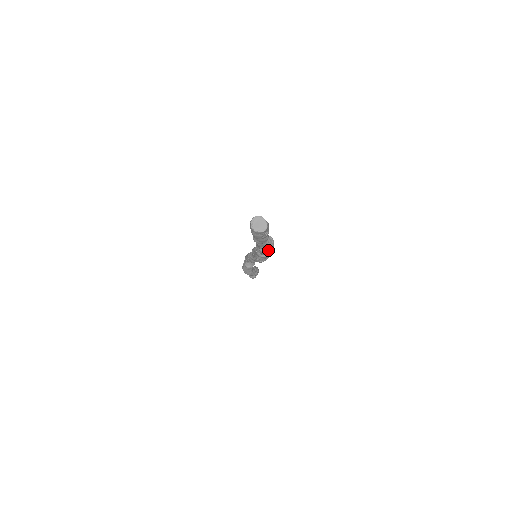
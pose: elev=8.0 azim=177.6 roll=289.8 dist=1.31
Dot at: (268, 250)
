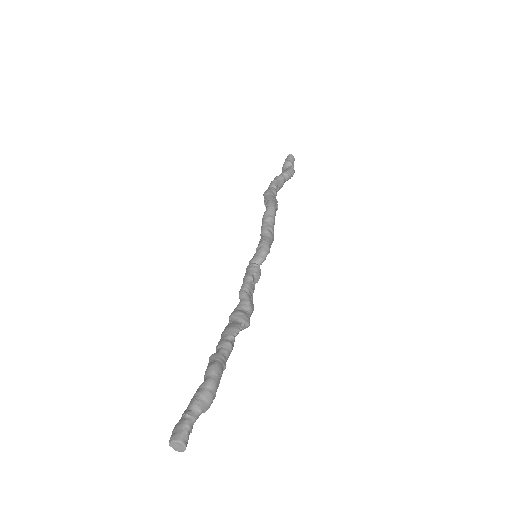
Dot at: occluded
